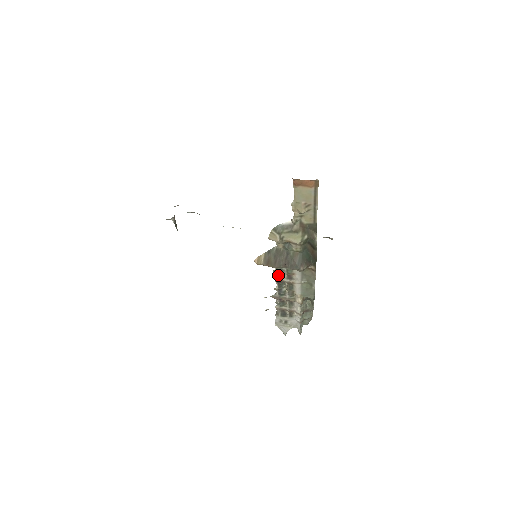
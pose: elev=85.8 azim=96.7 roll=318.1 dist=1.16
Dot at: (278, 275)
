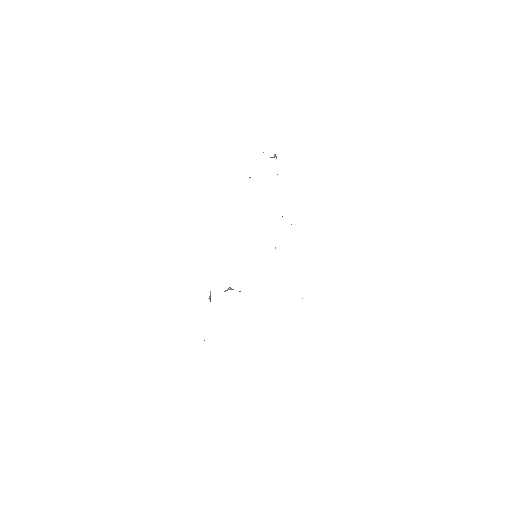
Dot at: occluded
